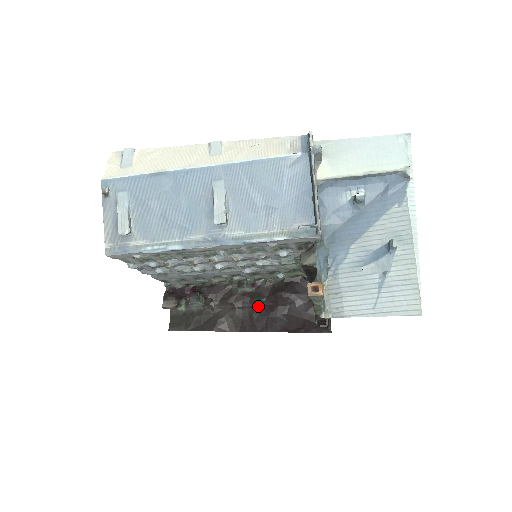
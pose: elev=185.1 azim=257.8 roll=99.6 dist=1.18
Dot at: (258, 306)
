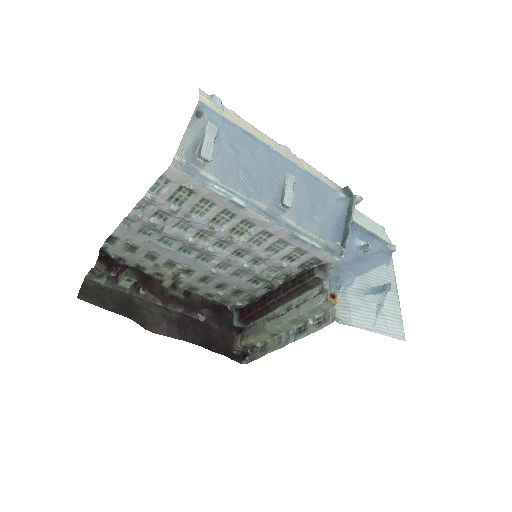
Dot at: (183, 314)
